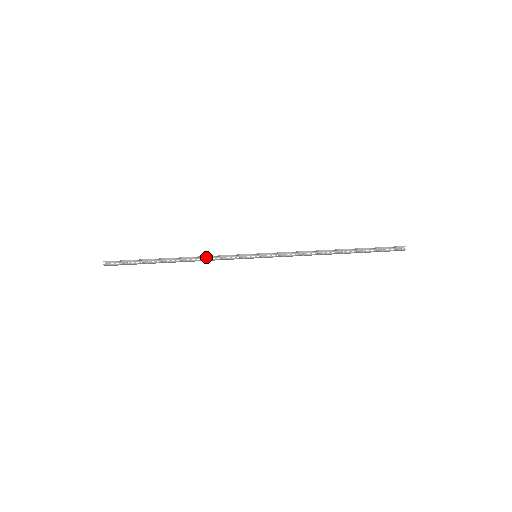
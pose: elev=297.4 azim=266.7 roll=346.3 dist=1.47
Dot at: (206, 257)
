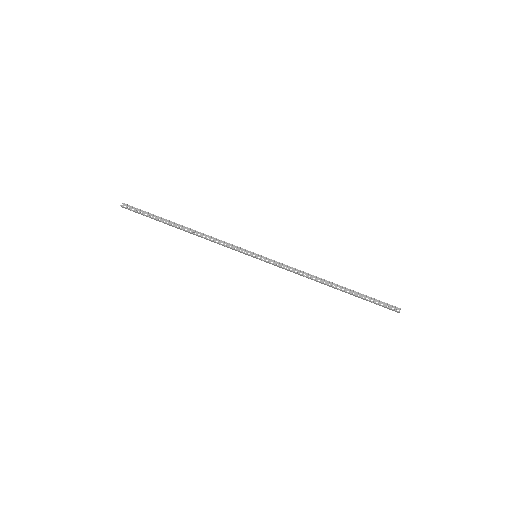
Dot at: (211, 237)
